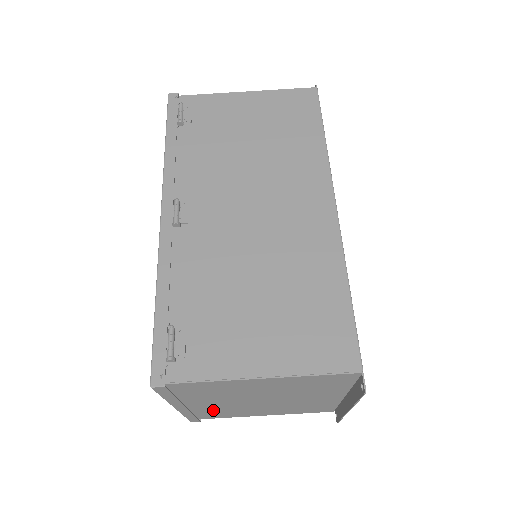
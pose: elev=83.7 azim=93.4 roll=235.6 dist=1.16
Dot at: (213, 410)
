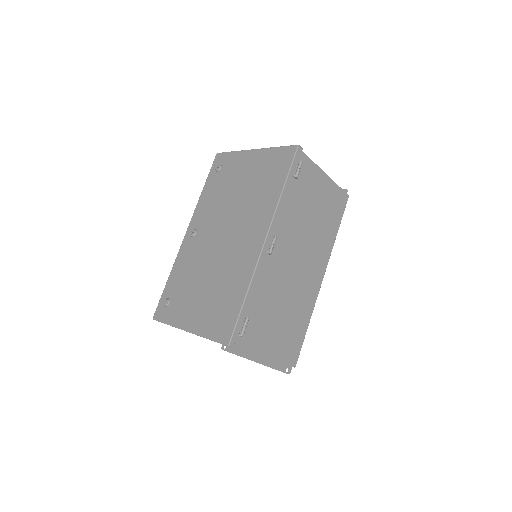
Dot at: occluded
